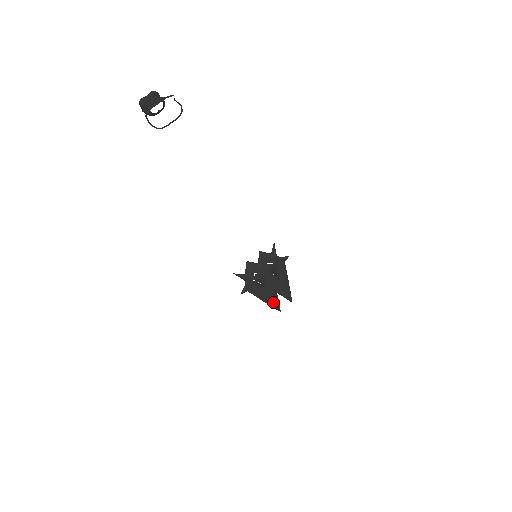
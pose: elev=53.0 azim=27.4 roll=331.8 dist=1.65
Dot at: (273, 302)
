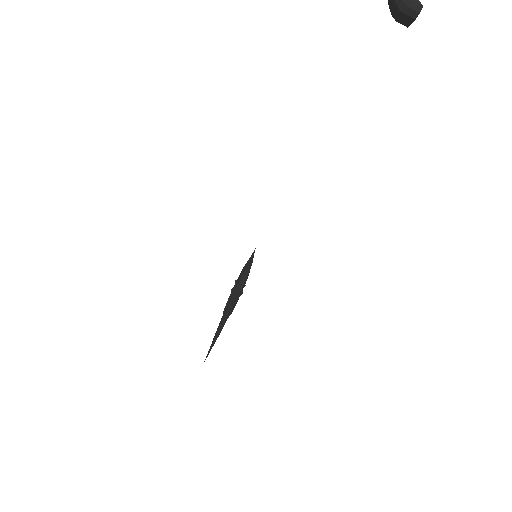
Dot at: (215, 341)
